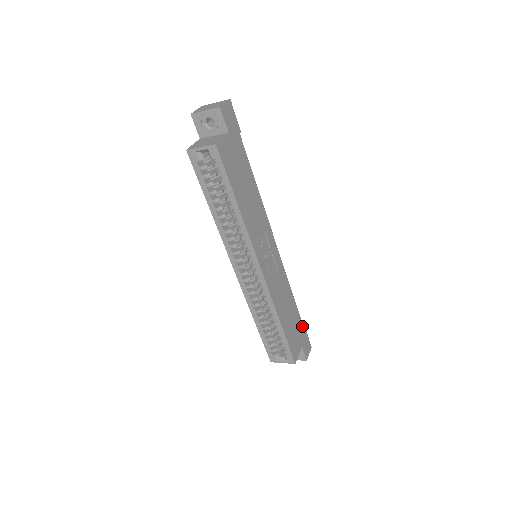
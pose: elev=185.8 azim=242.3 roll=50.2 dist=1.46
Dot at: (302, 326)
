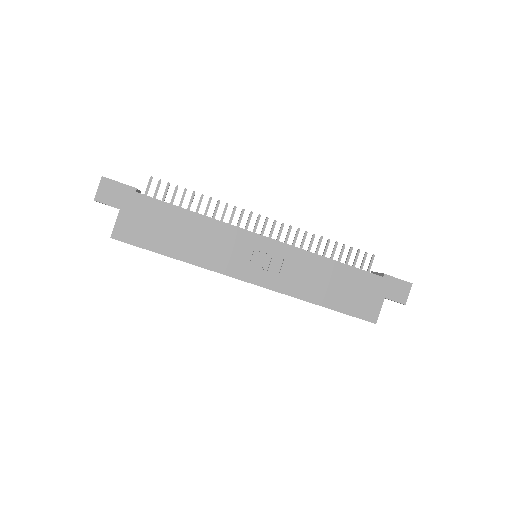
Dot at: (374, 276)
